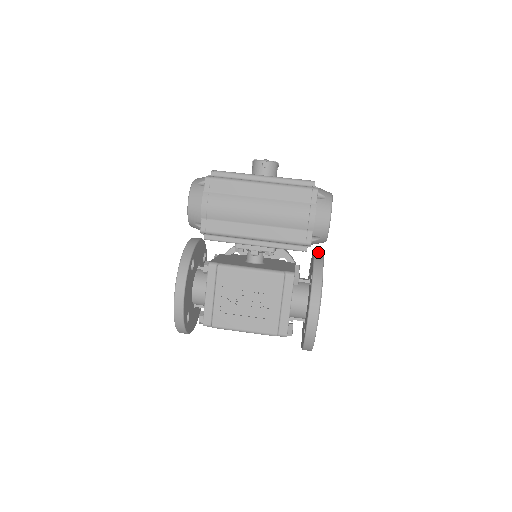
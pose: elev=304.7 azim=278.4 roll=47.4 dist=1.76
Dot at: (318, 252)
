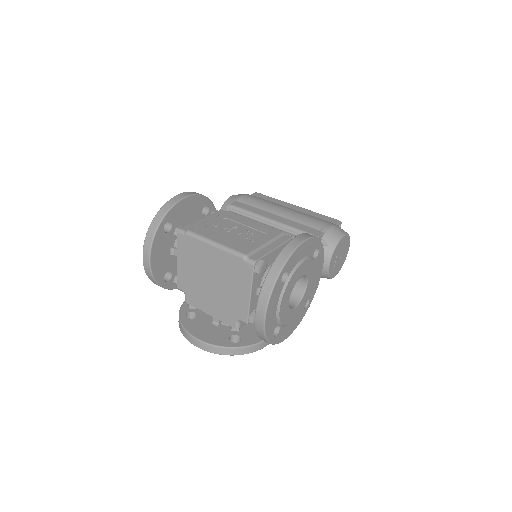
Dot at: occluded
